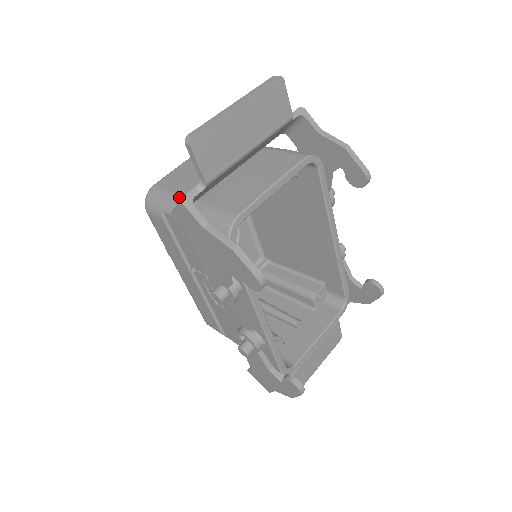
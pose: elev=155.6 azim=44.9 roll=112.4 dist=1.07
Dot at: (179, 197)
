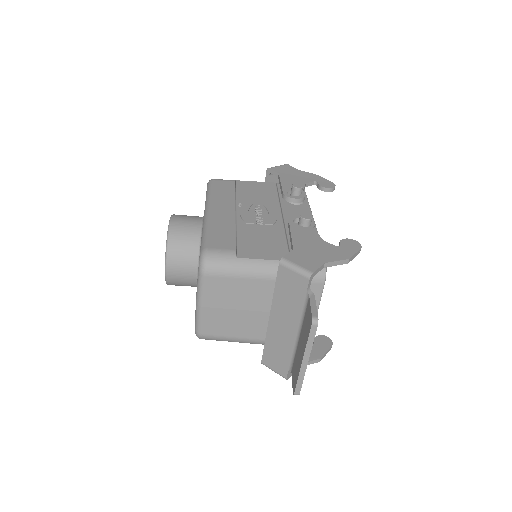
Dot at: occluded
